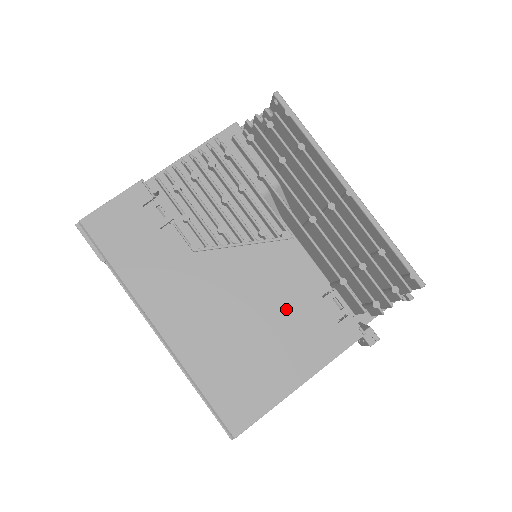
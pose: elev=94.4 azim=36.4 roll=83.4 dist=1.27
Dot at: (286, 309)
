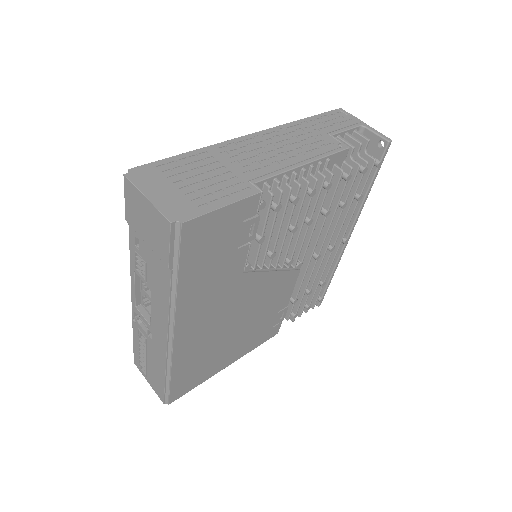
Dot at: (258, 319)
